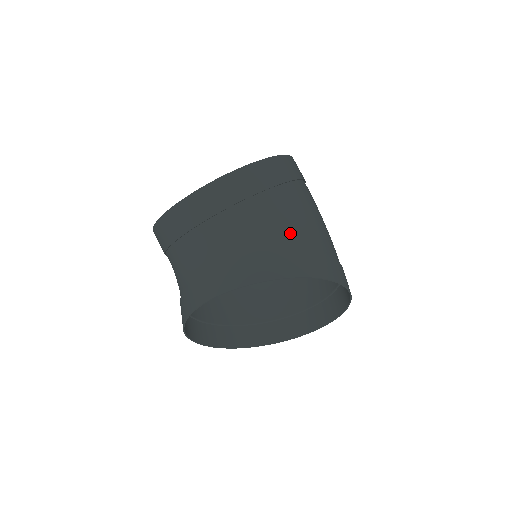
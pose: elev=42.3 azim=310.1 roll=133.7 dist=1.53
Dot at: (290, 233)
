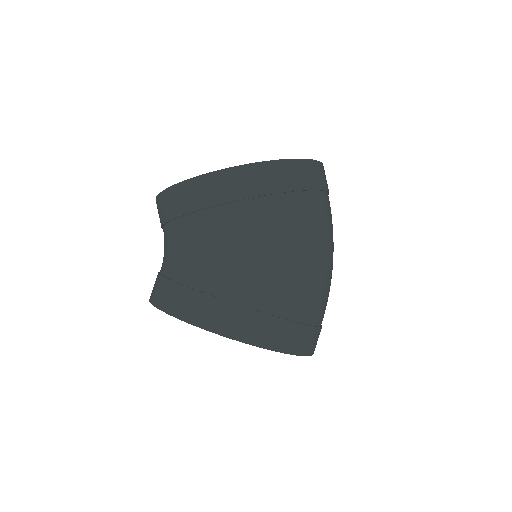
Dot at: (195, 267)
